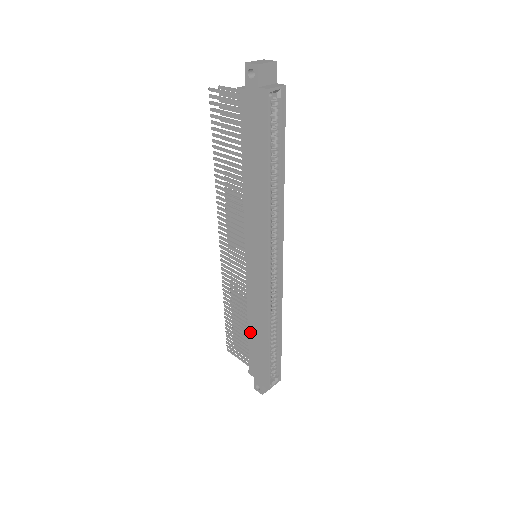
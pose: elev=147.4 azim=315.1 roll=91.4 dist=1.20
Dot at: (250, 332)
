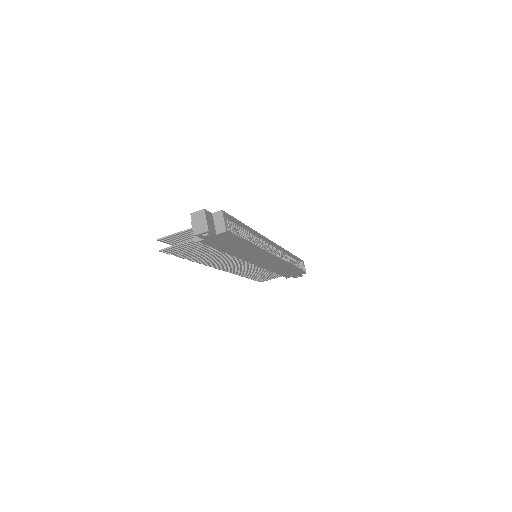
Dot at: (278, 273)
